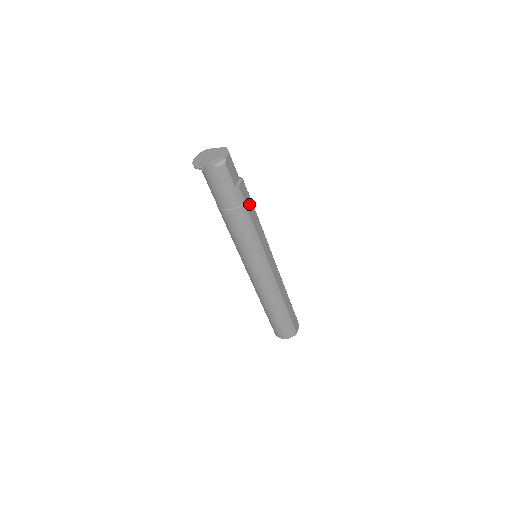
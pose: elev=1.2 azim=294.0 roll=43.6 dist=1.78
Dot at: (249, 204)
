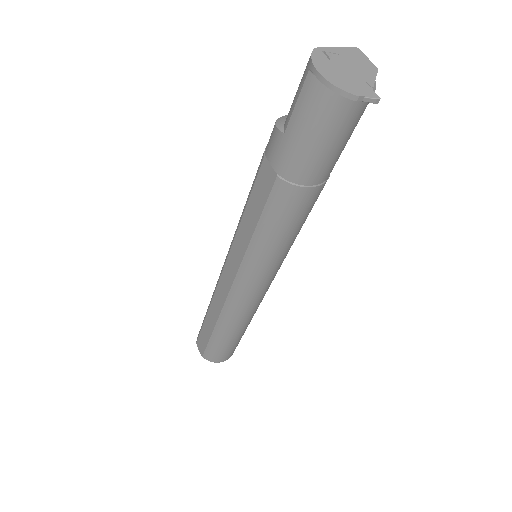
Dot at: occluded
